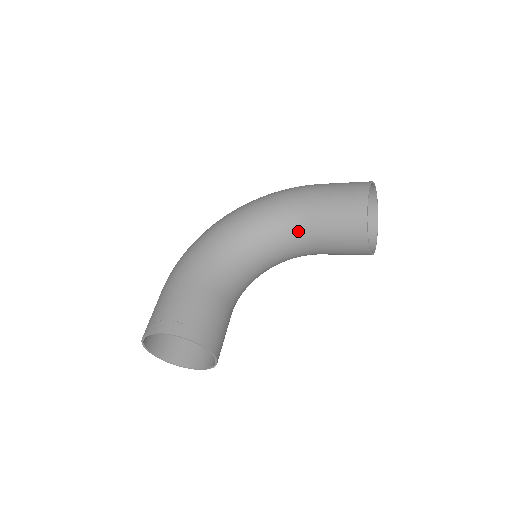
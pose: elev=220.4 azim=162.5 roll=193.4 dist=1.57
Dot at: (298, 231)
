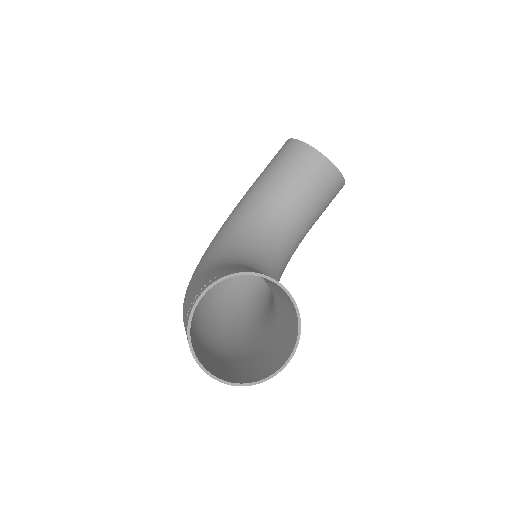
Dot at: (268, 202)
